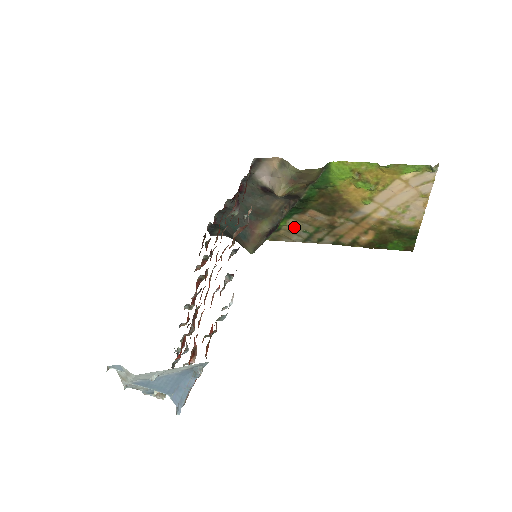
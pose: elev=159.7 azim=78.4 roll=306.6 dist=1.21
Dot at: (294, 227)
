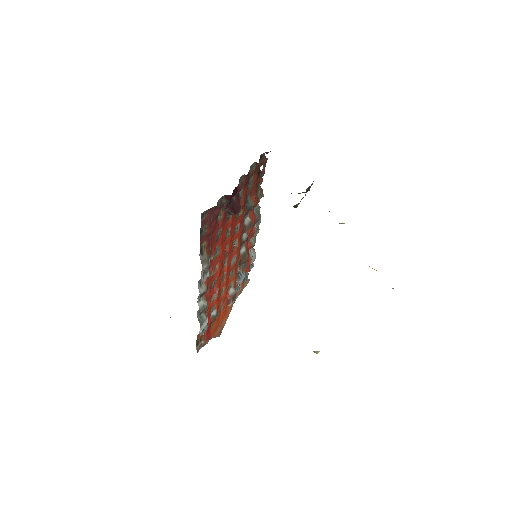
Dot at: occluded
